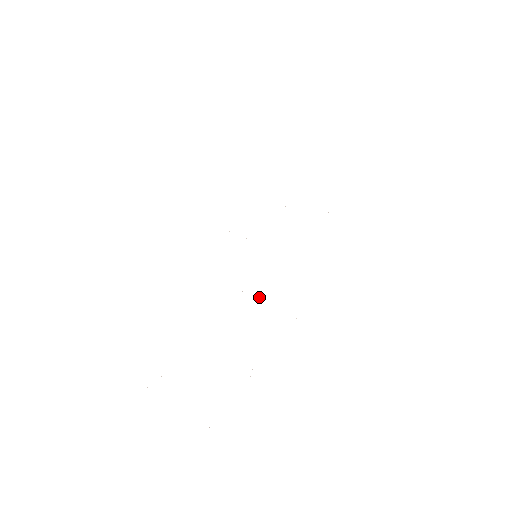
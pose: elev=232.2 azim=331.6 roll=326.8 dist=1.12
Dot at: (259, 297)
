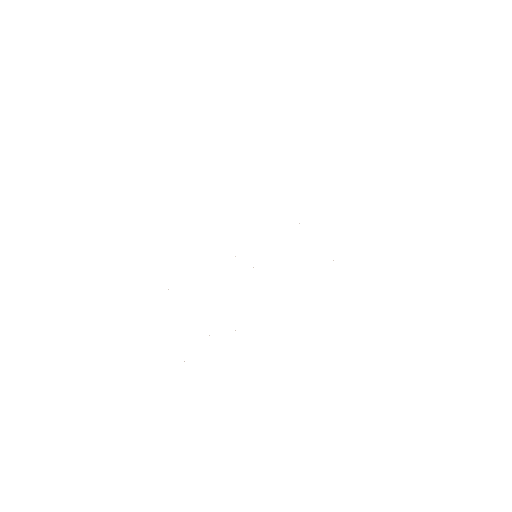
Dot at: occluded
